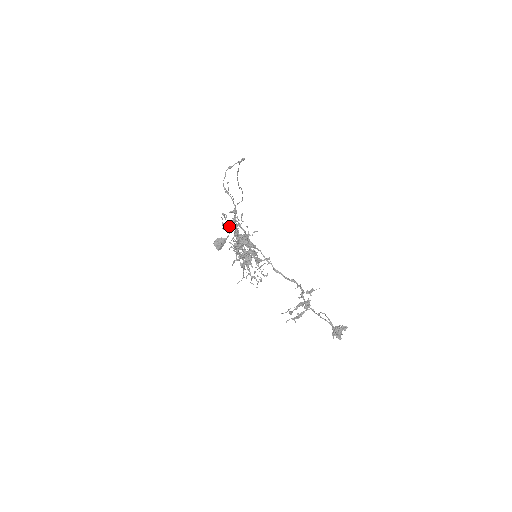
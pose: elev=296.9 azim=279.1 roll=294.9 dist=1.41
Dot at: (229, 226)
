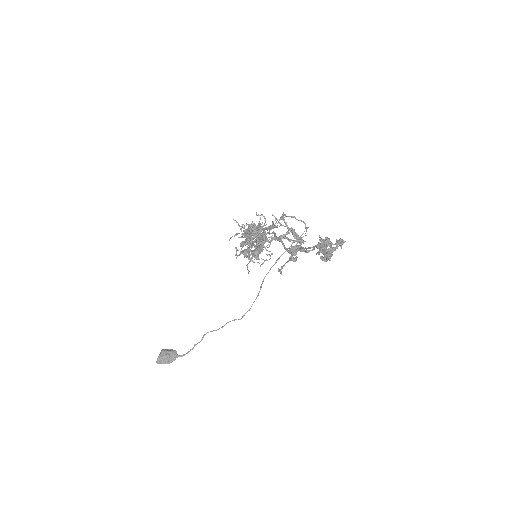
Dot at: occluded
